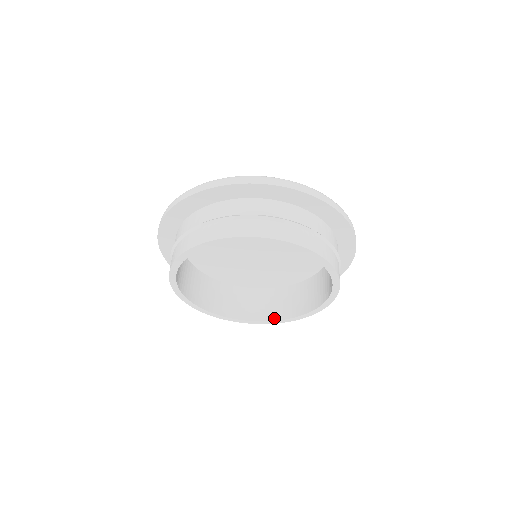
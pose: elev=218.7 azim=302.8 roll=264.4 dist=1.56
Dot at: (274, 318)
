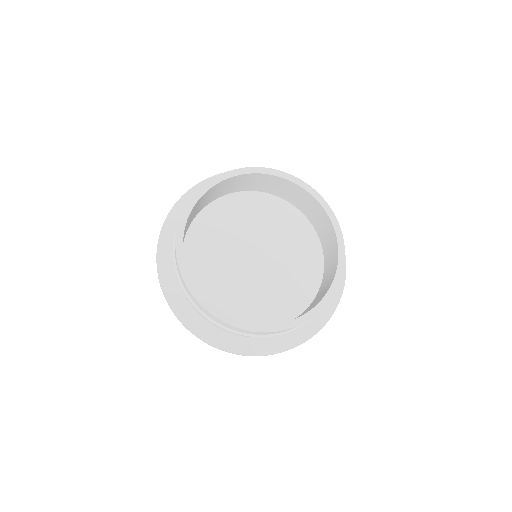
Dot at: occluded
